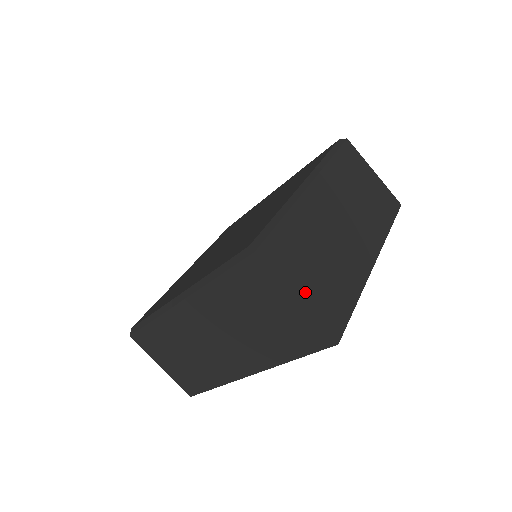
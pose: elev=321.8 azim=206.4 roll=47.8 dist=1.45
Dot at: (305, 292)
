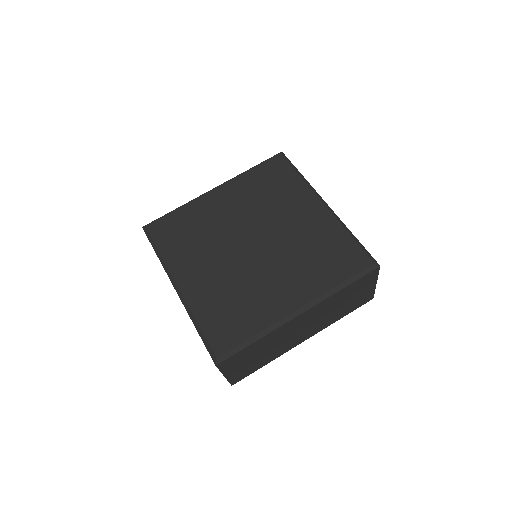
Dot at: (233, 372)
